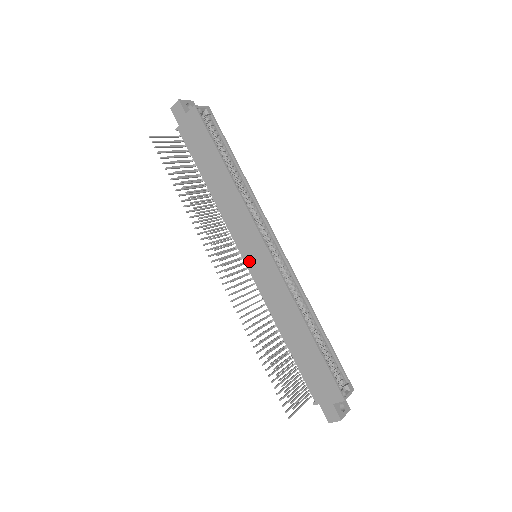
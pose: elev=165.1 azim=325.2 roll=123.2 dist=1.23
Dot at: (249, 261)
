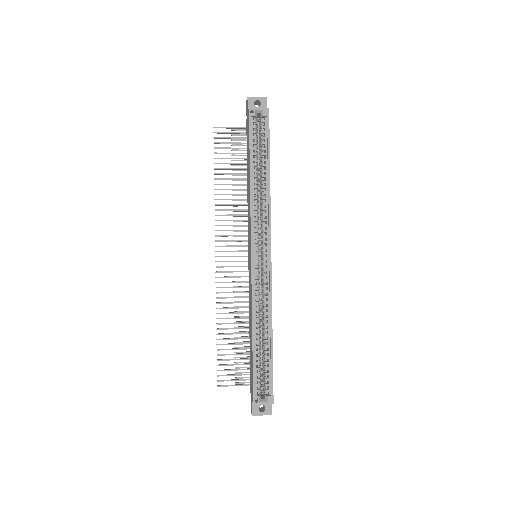
Dot at: occluded
